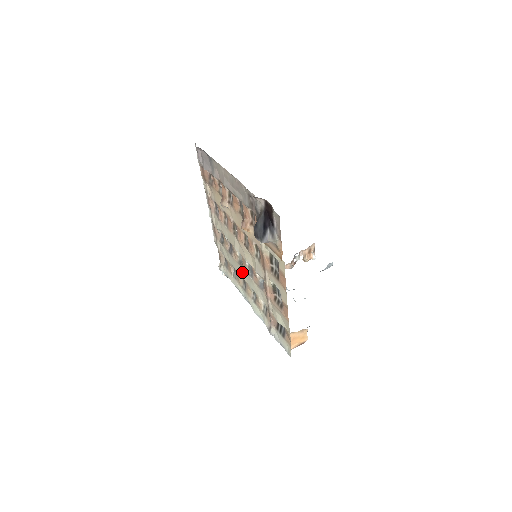
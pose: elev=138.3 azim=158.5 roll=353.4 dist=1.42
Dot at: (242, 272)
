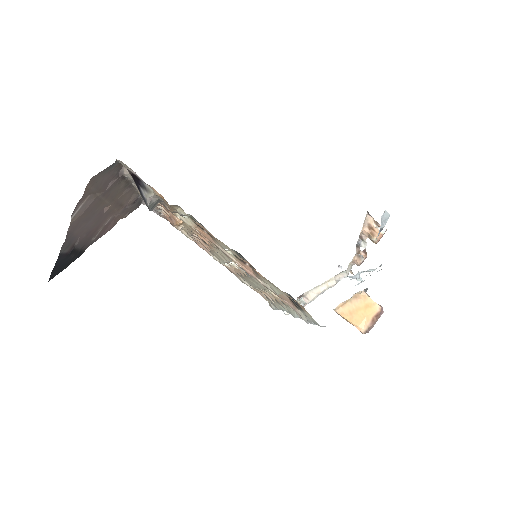
Dot at: (253, 283)
